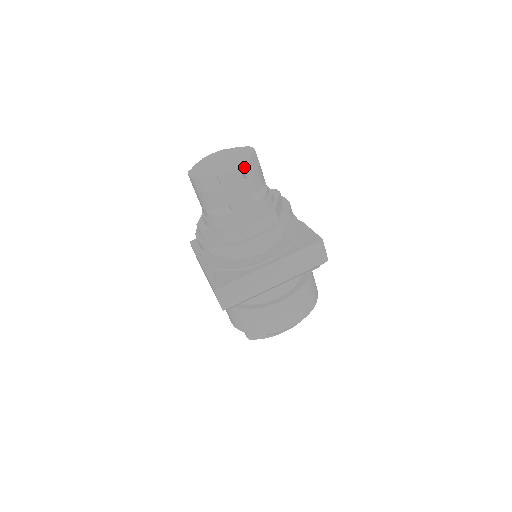
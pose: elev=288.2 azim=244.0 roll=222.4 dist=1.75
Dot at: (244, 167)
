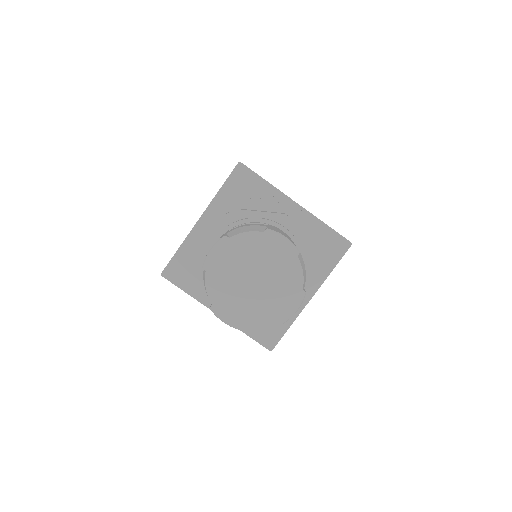
Dot at: (303, 289)
